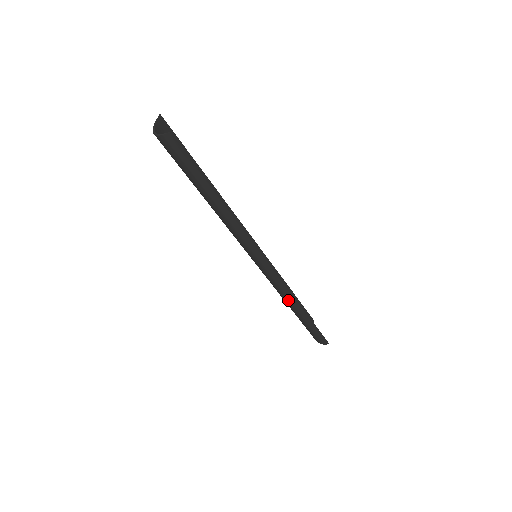
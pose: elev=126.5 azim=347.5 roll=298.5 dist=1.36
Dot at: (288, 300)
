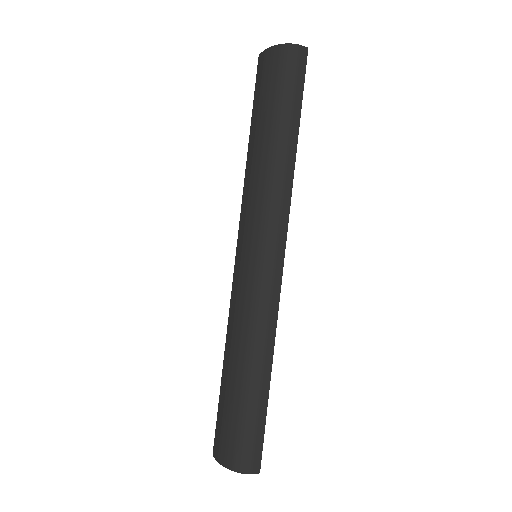
Dot at: (264, 342)
